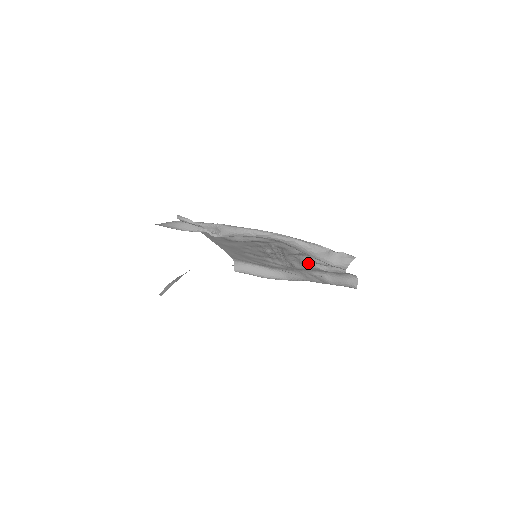
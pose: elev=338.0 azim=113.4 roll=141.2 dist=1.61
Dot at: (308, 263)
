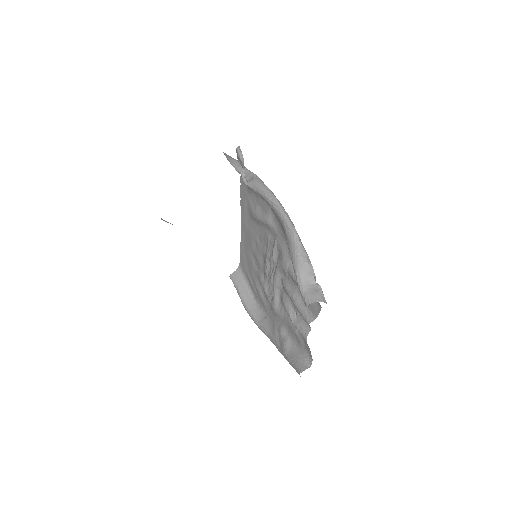
Dot at: (286, 300)
